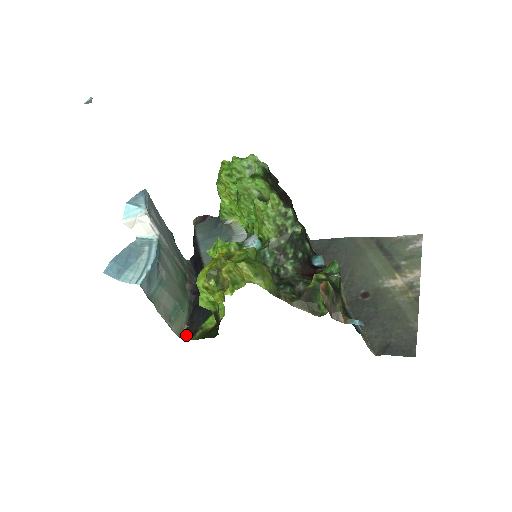
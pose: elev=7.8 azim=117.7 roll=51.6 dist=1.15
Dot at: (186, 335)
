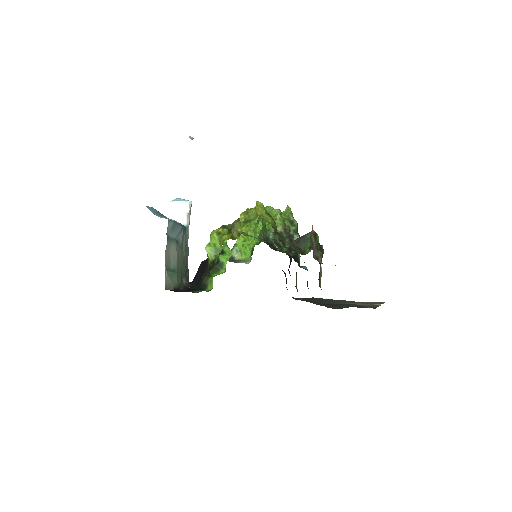
Dot at: occluded
